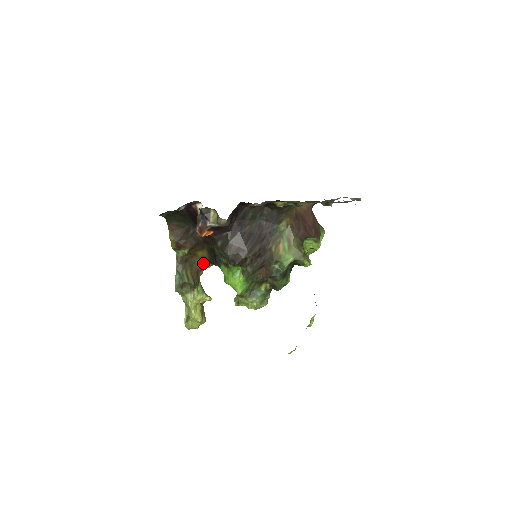
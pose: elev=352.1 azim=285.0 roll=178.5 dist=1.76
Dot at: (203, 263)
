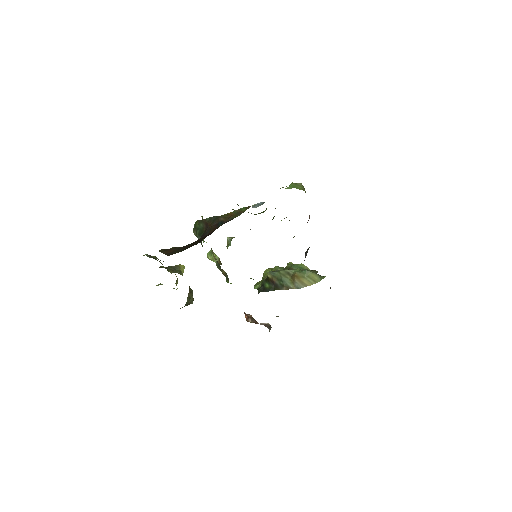
Dot at: occluded
